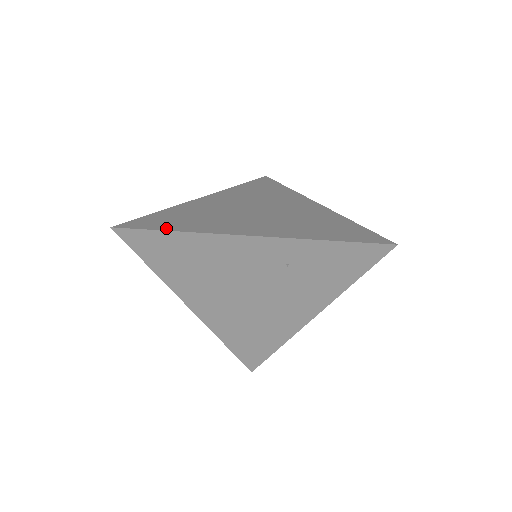
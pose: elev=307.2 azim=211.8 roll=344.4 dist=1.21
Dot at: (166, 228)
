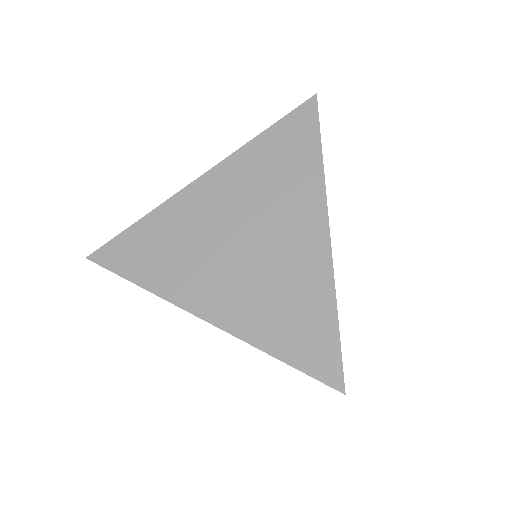
Dot at: (133, 230)
